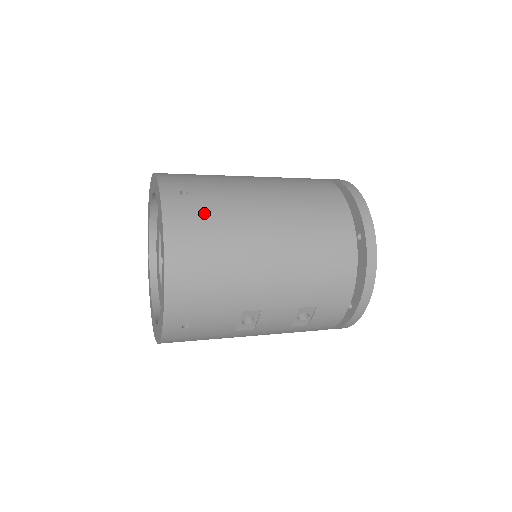
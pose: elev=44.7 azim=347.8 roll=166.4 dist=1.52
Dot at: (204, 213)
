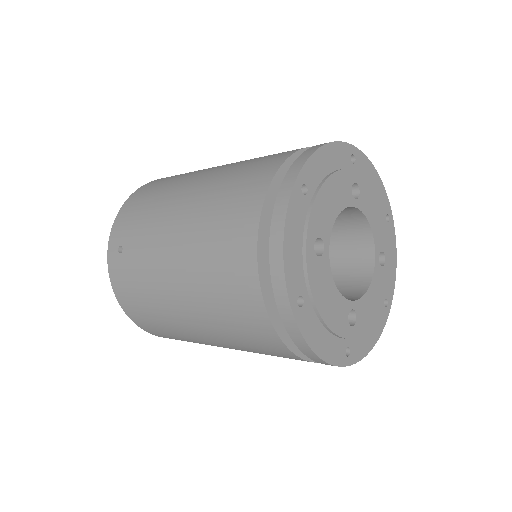
Dot at: (131, 276)
